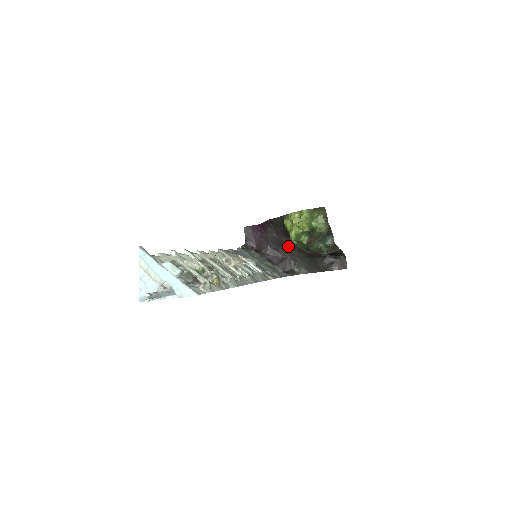
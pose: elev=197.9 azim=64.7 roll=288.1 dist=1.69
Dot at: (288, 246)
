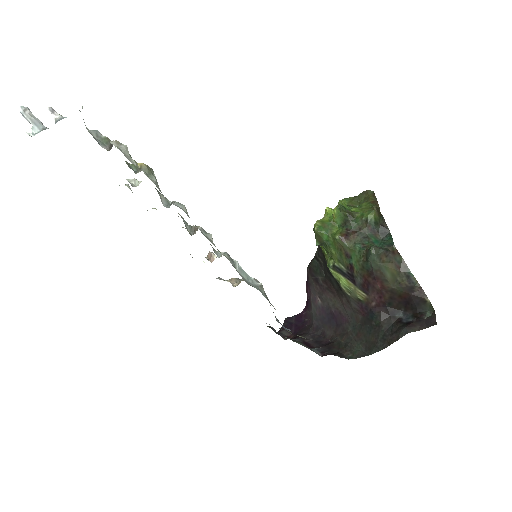
Dot at: (337, 316)
